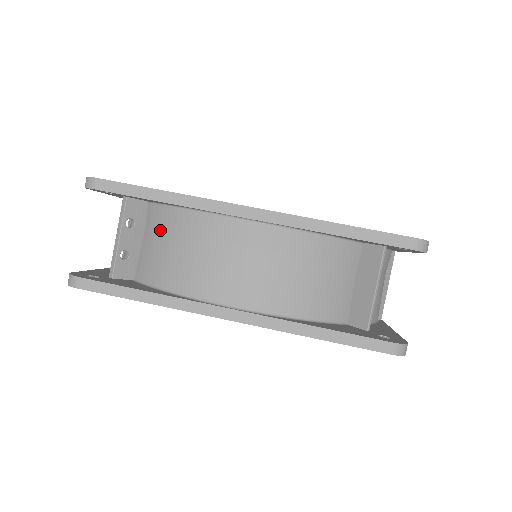
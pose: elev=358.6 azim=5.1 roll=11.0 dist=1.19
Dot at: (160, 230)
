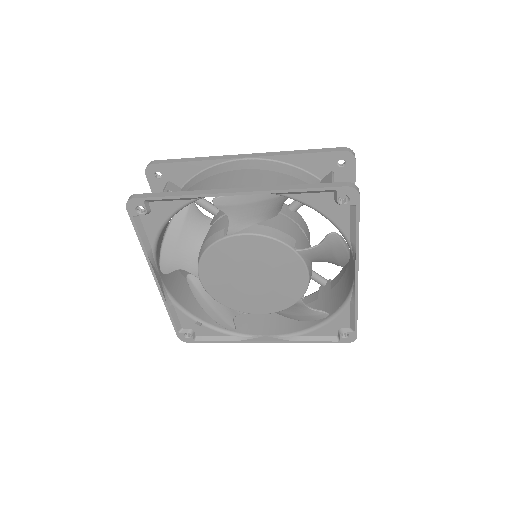
Dot at: (189, 188)
